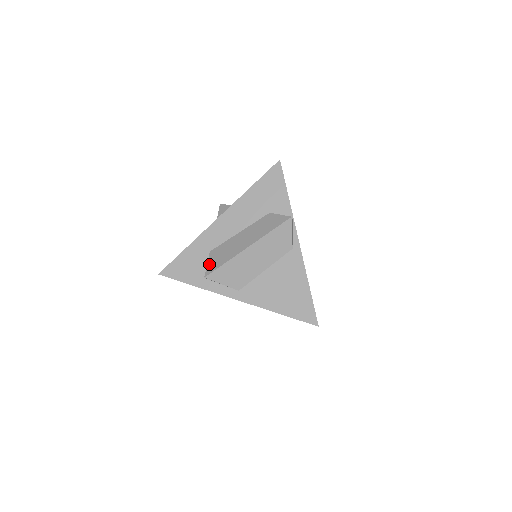
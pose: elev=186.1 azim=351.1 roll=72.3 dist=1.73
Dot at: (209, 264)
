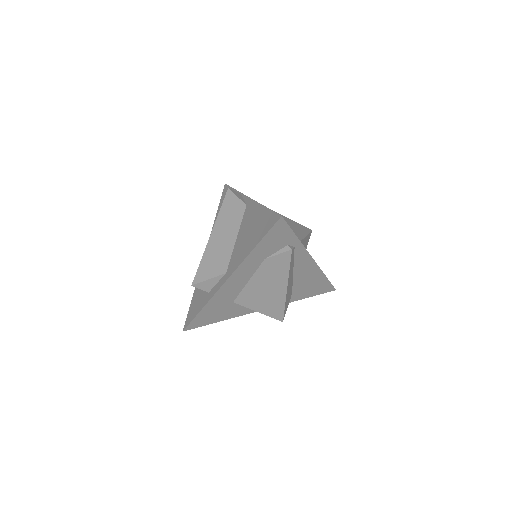
Dot at: occluded
